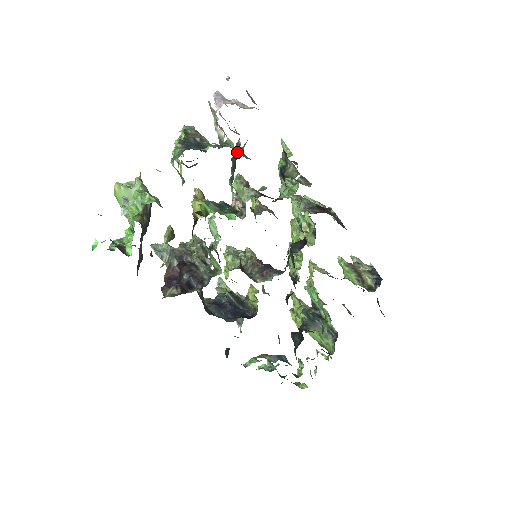
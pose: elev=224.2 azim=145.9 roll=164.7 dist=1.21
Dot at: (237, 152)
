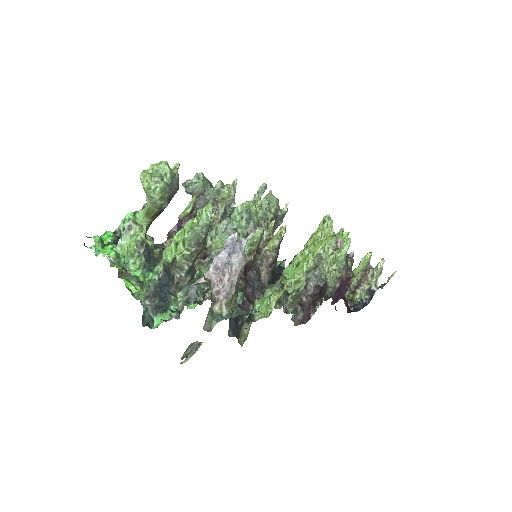
Dot at: occluded
